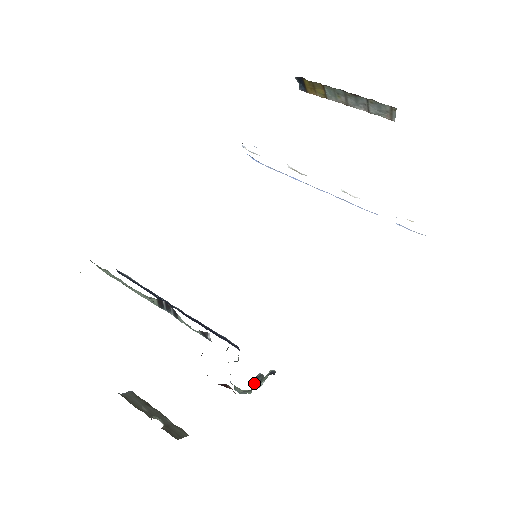
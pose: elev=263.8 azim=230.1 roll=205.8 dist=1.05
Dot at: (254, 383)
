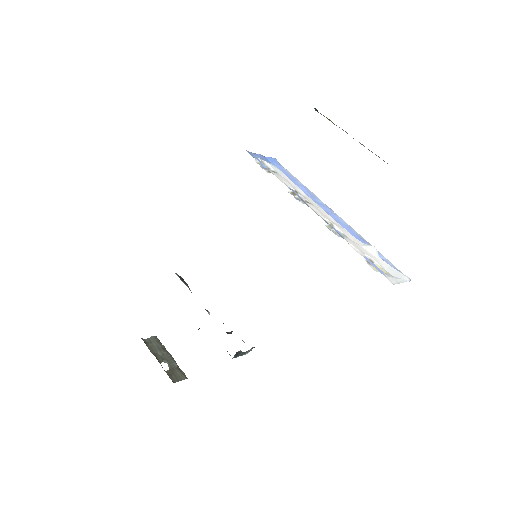
Dot at: (236, 355)
